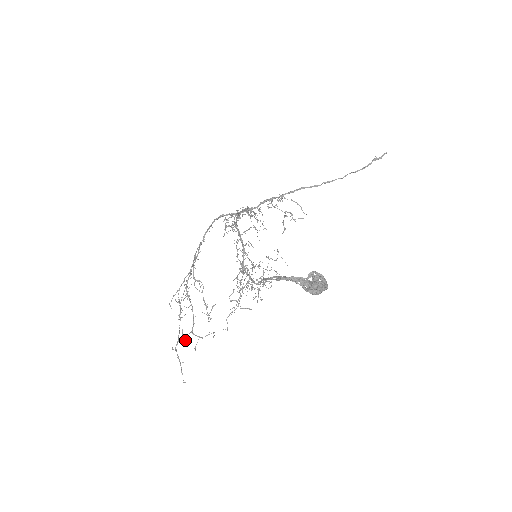
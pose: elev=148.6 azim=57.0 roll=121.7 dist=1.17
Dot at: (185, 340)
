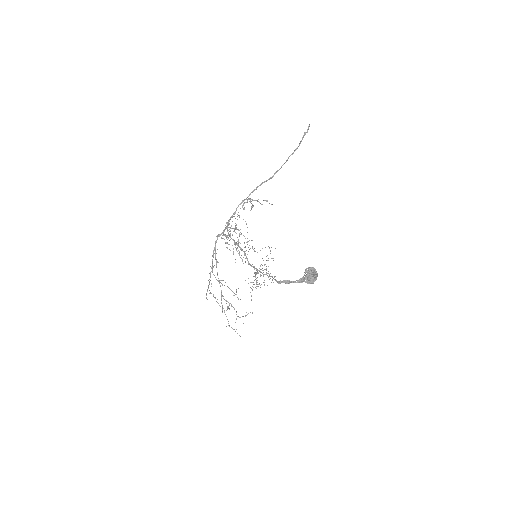
Dot at: occluded
